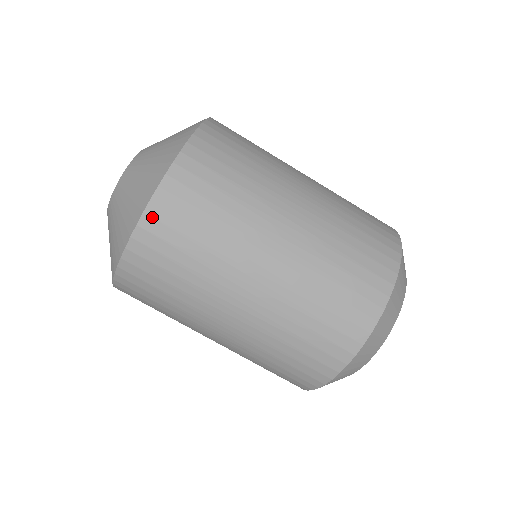
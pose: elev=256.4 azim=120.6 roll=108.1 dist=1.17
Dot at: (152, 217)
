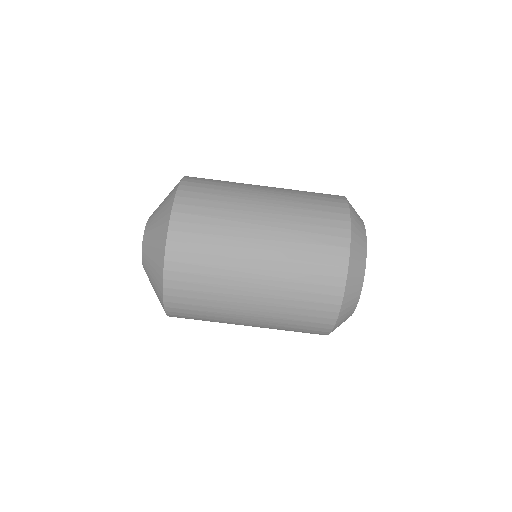
Dot at: (172, 251)
